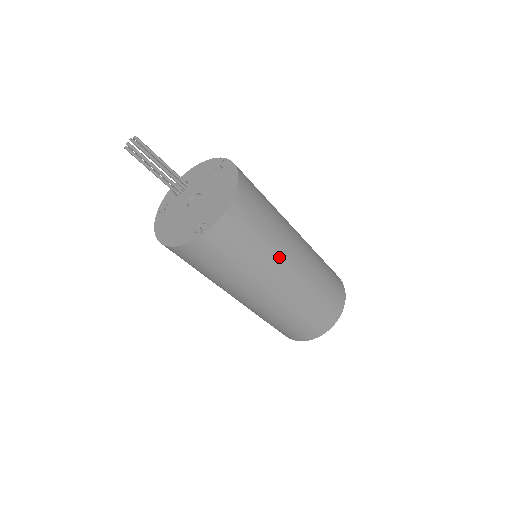
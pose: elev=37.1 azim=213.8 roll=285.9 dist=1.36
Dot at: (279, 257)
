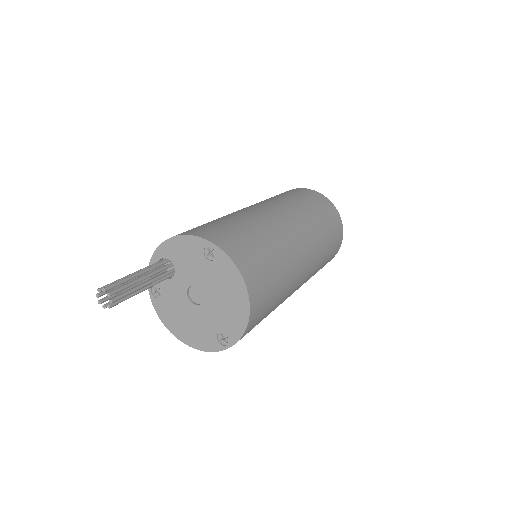
Dot at: (293, 286)
